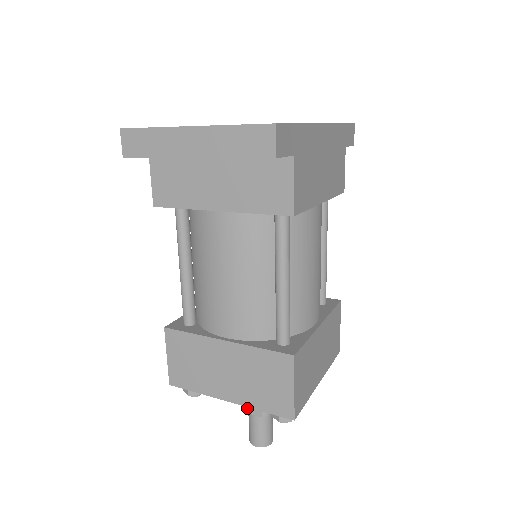
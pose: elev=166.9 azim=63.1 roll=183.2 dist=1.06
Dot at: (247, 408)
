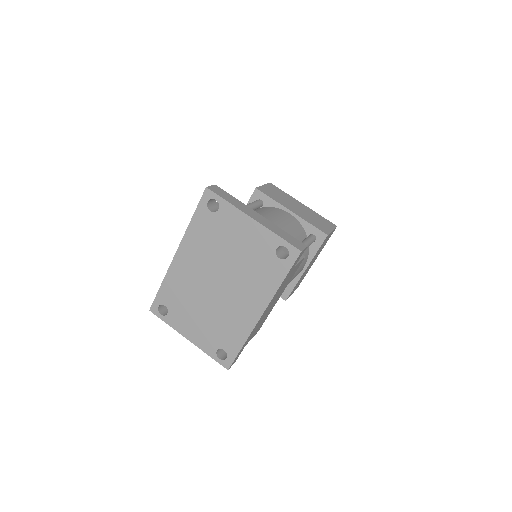
Dot at: occluded
